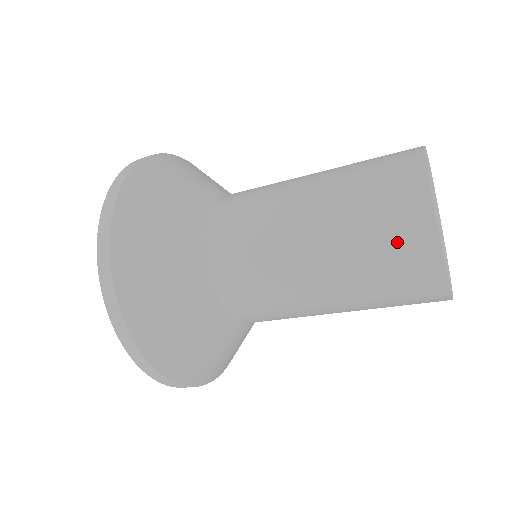
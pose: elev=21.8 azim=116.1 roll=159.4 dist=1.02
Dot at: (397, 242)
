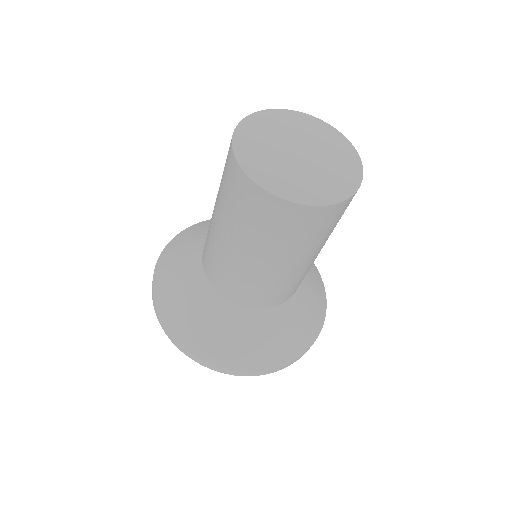
Dot at: (244, 202)
